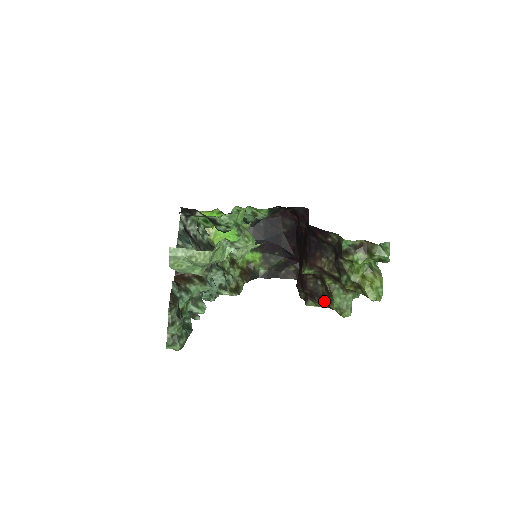
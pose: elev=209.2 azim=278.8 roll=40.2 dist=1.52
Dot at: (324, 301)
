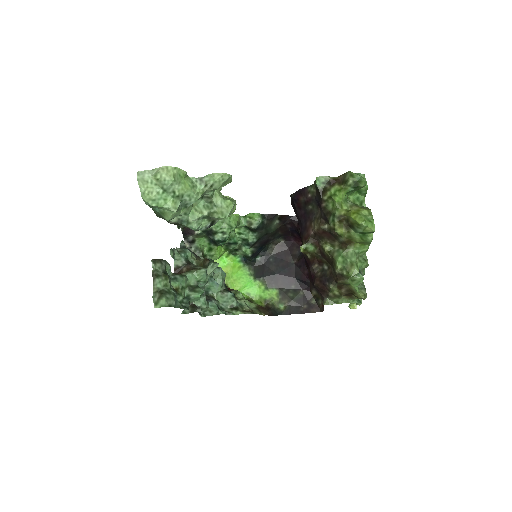
Dot at: (333, 279)
